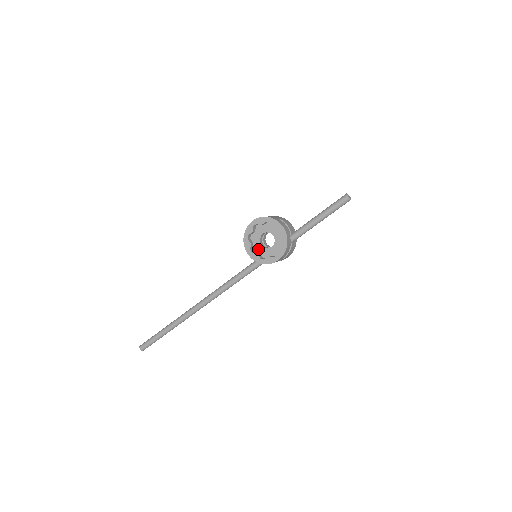
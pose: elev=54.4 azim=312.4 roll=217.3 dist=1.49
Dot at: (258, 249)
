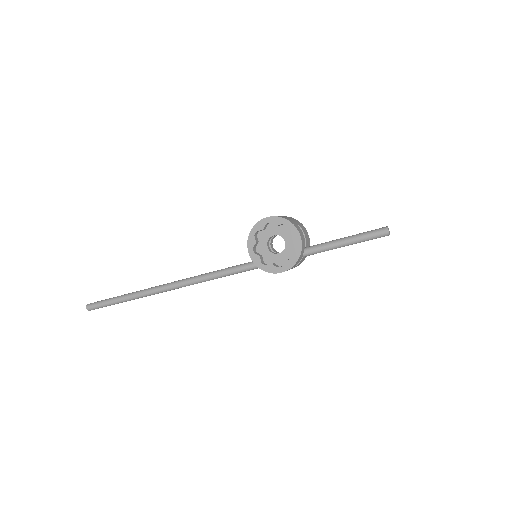
Dot at: (262, 250)
